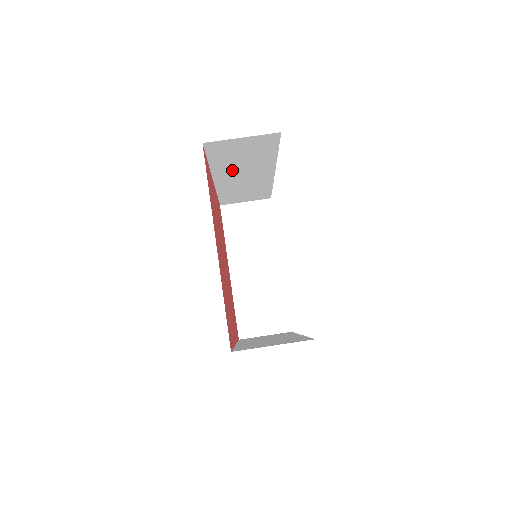
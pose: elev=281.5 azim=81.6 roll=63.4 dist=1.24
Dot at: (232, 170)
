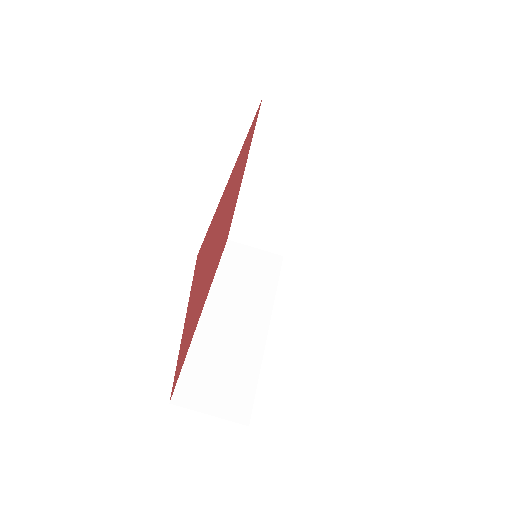
Dot at: occluded
